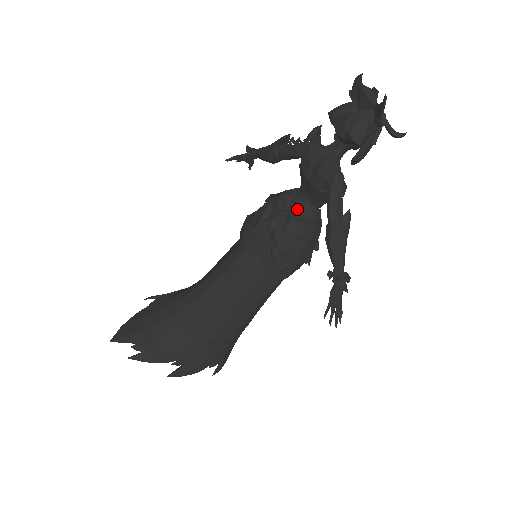
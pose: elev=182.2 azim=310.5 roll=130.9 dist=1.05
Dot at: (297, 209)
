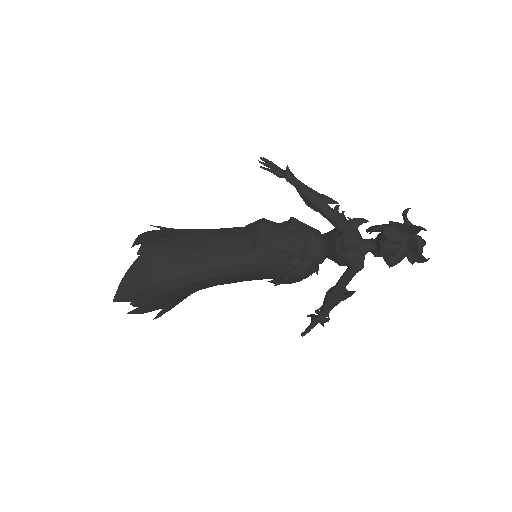
Dot at: (313, 258)
